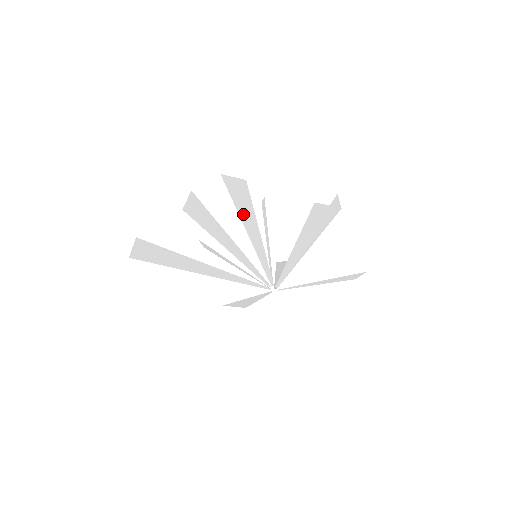
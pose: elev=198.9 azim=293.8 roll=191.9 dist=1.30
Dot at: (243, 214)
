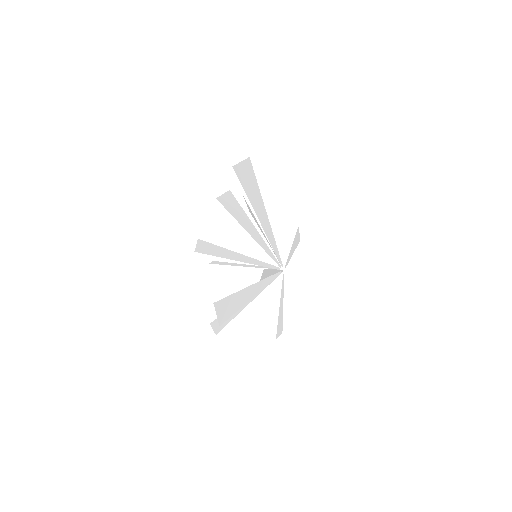
Dot at: (256, 221)
